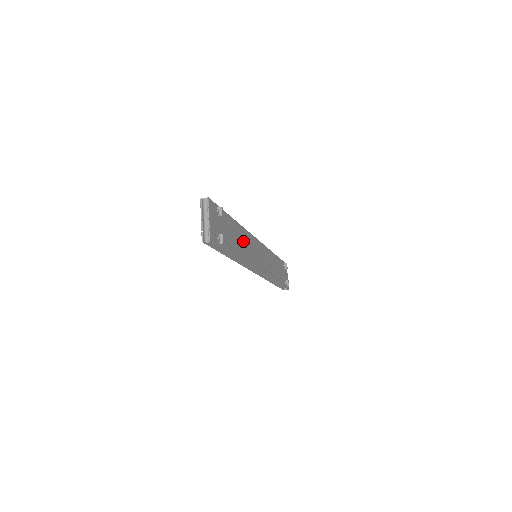
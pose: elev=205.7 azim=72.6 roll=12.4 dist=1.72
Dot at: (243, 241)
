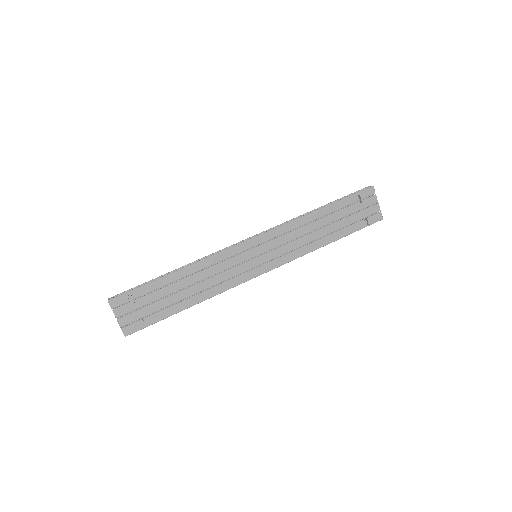
Dot at: (204, 276)
